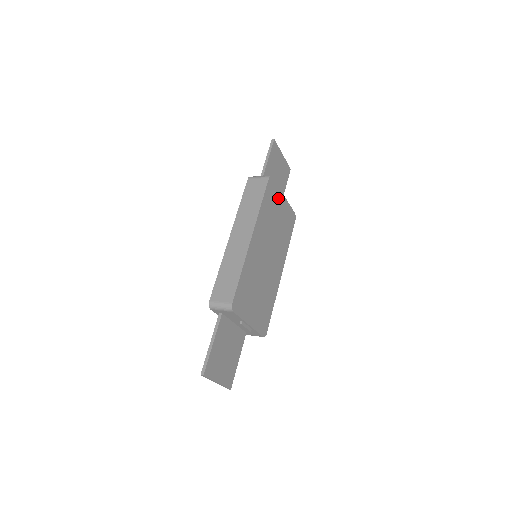
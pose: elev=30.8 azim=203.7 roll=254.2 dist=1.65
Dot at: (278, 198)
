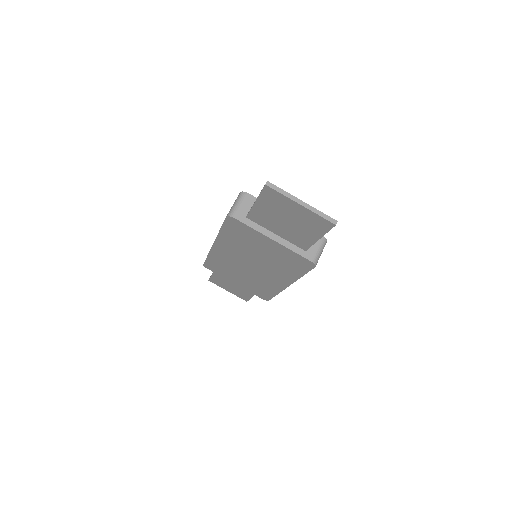
Dot at: occluded
